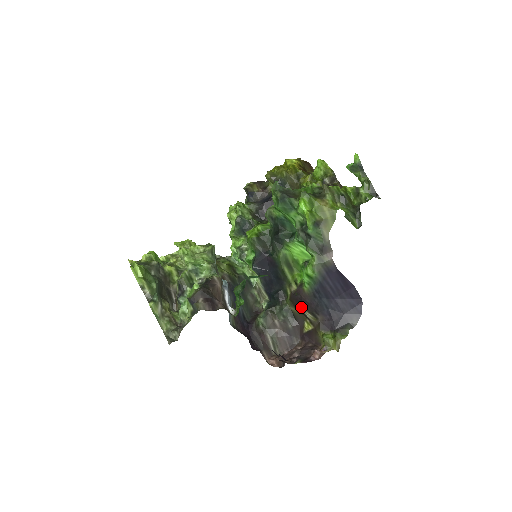
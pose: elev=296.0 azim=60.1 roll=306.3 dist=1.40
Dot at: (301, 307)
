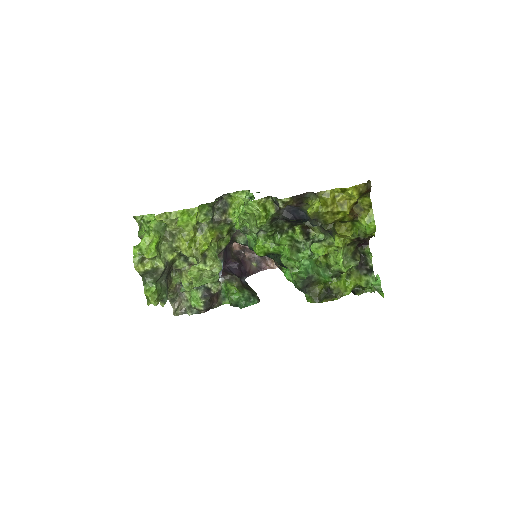
Dot at: occluded
